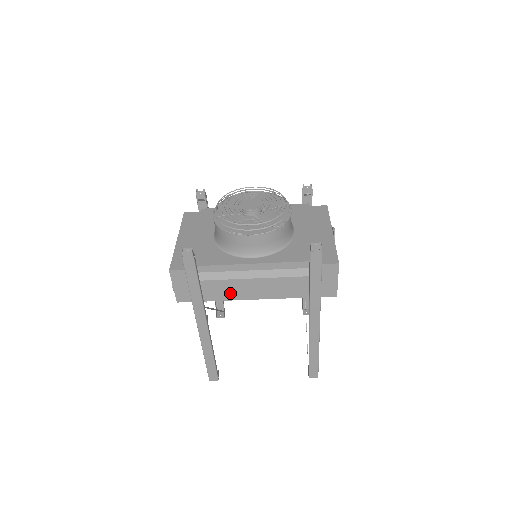
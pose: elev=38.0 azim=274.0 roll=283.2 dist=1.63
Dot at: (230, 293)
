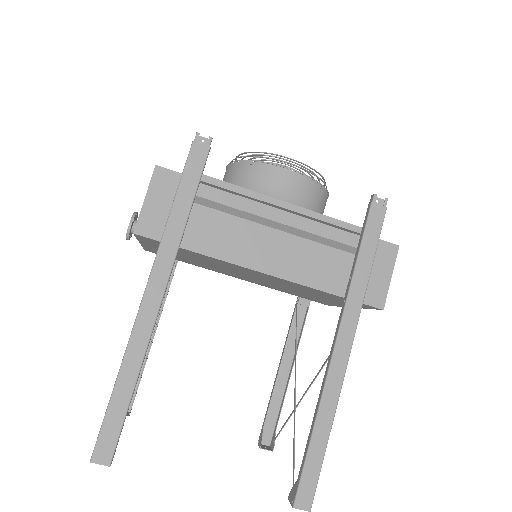
Dot at: (229, 245)
